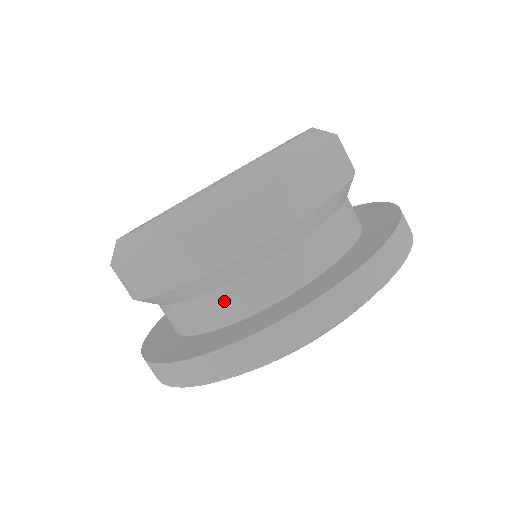
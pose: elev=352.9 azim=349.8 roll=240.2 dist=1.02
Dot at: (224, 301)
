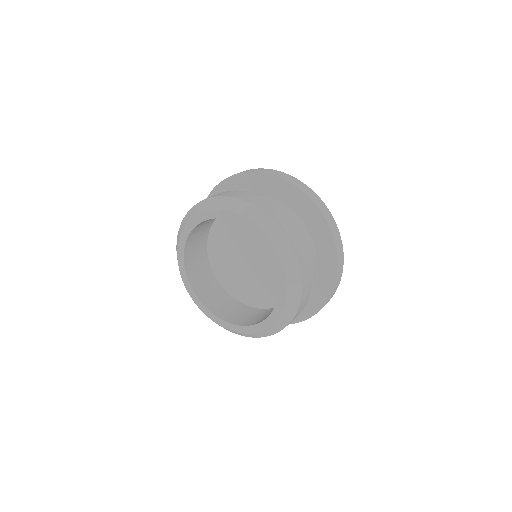
Dot at: occluded
